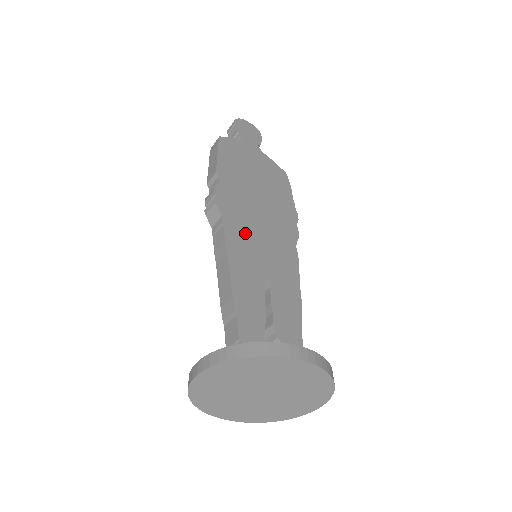
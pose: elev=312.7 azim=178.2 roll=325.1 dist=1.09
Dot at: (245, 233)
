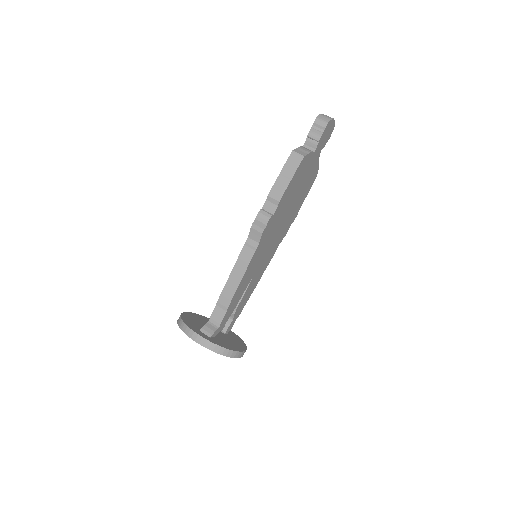
Dot at: (262, 251)
